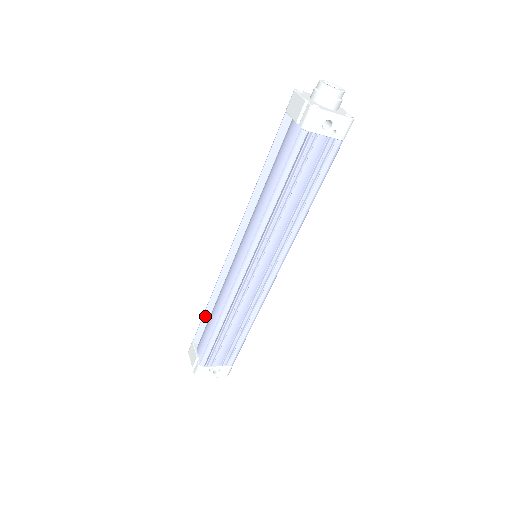
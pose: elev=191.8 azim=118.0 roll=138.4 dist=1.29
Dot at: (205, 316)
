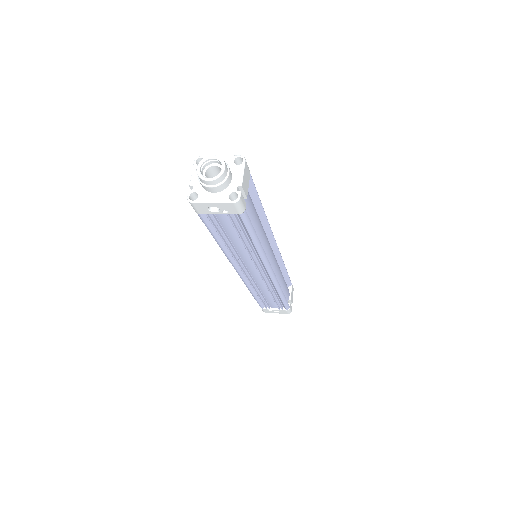
Dot at: occluded
